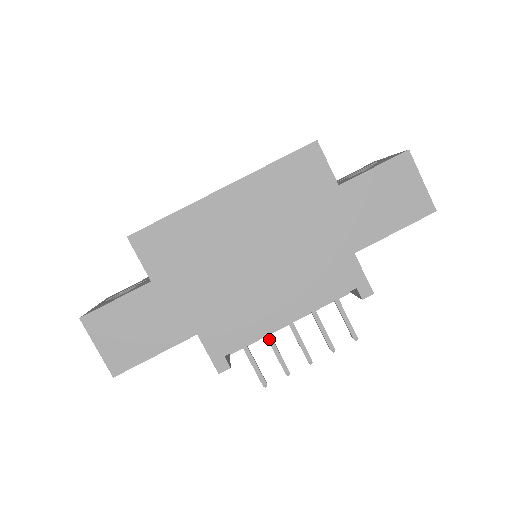
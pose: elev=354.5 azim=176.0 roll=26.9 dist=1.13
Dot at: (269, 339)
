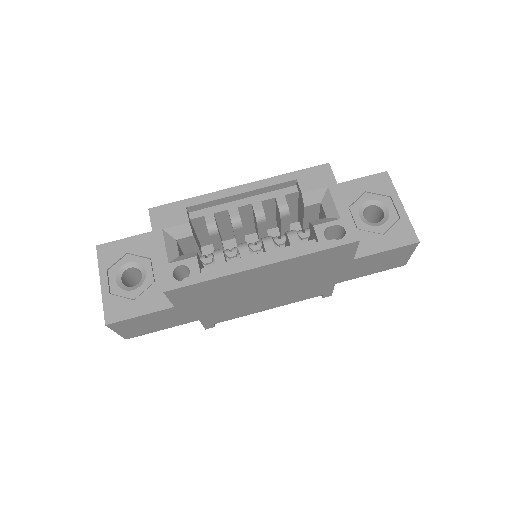
Dot at: occluded
